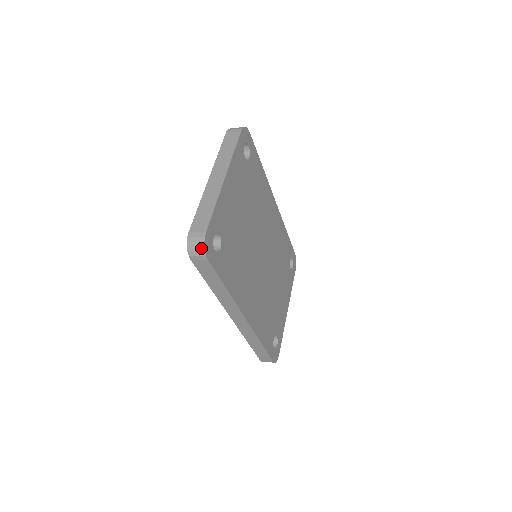
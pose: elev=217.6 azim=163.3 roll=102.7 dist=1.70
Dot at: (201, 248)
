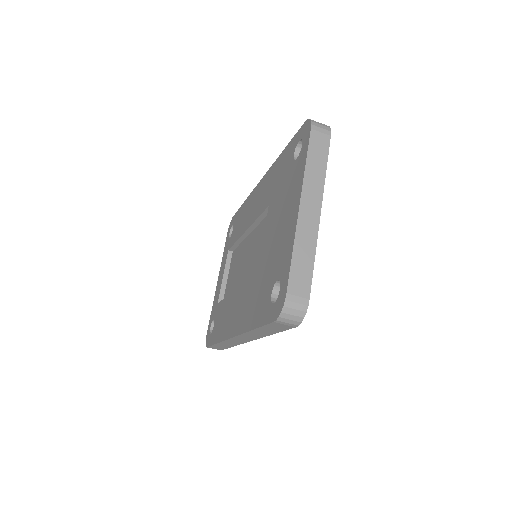
Dot at: (299, 318)
